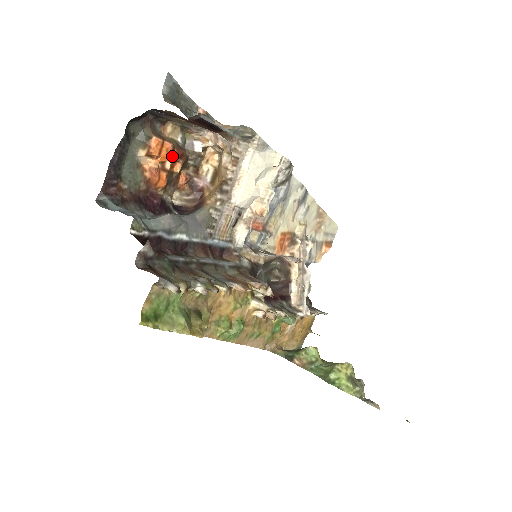
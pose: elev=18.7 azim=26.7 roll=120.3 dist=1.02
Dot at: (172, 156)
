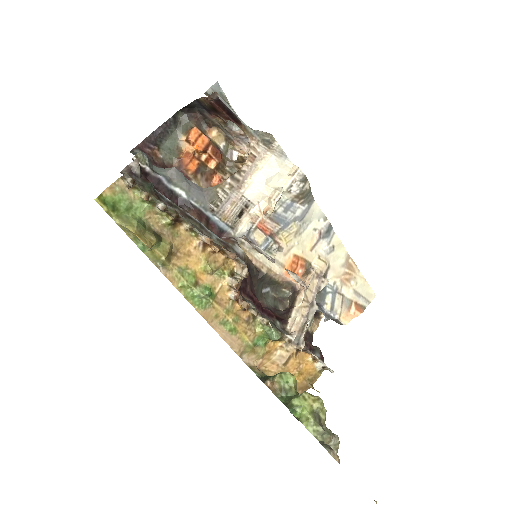
Dot at: (207, 149)
